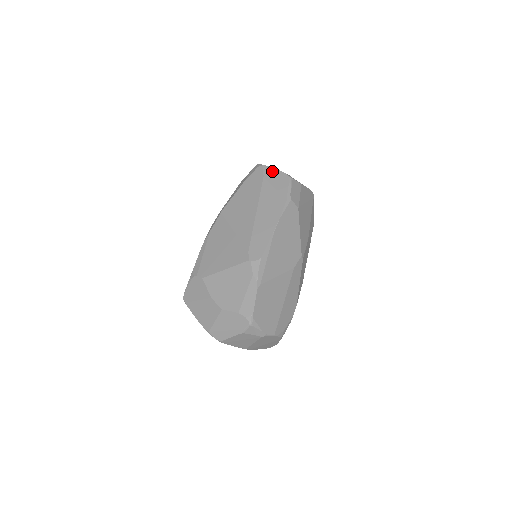
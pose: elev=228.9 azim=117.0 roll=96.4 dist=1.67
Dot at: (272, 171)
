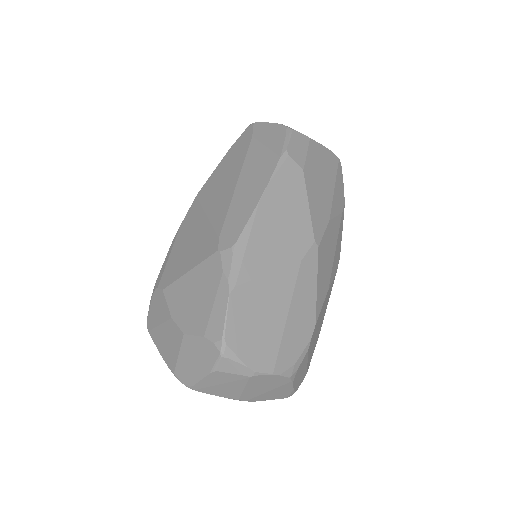
Dot at: (264, 126)
